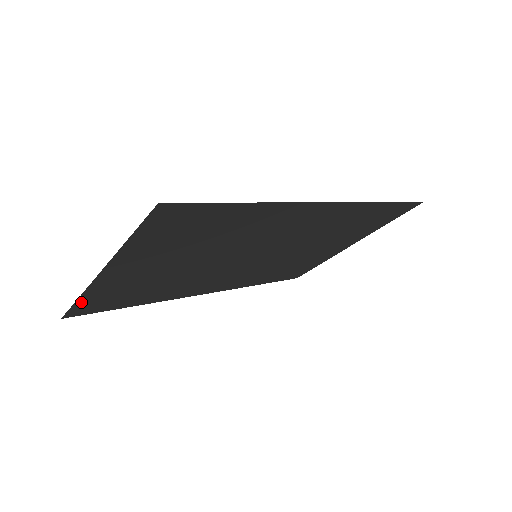
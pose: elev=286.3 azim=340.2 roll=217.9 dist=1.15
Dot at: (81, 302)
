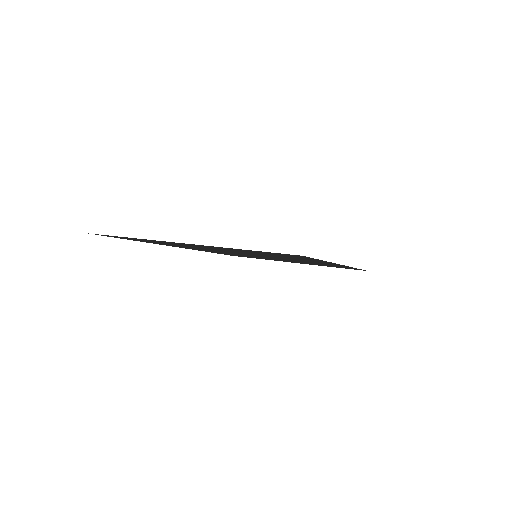
Dot at: (125, 237)
